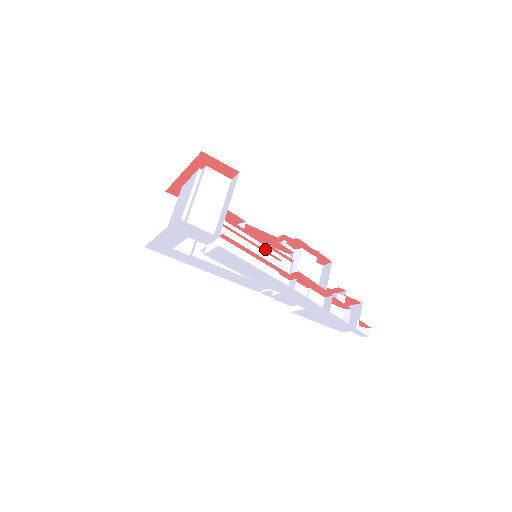
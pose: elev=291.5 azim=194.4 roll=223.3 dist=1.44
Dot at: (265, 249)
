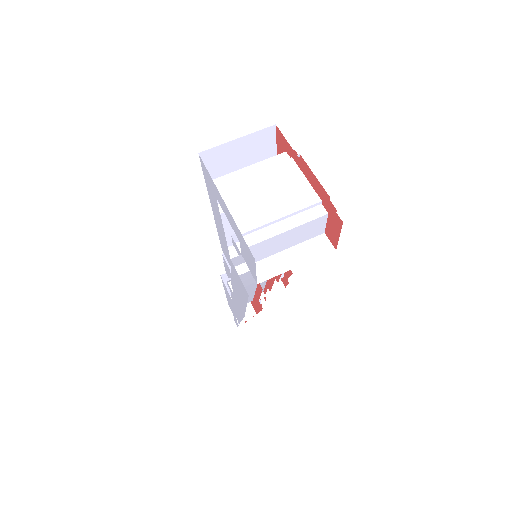
Dot at: occluded
